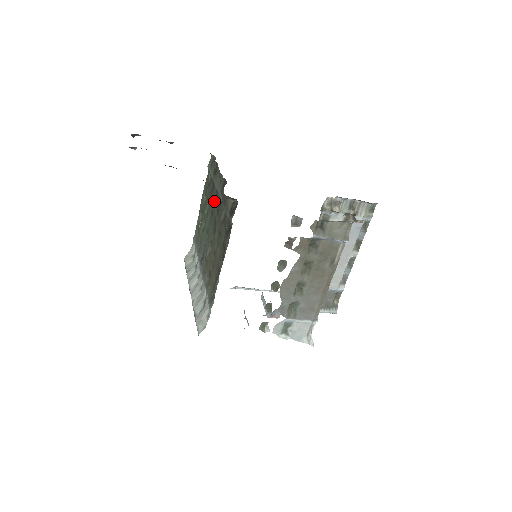
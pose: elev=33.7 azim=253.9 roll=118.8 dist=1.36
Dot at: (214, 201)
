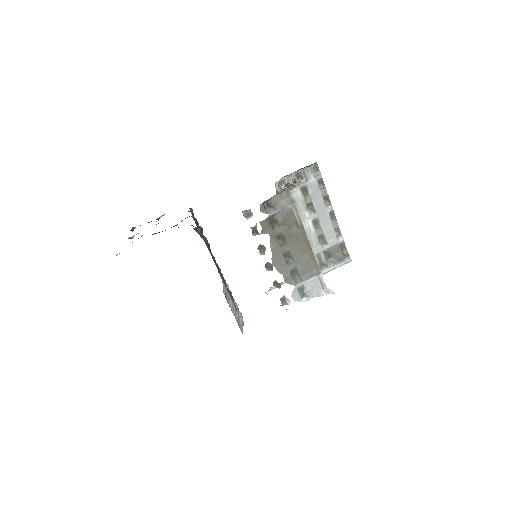
Dot at: occluded
